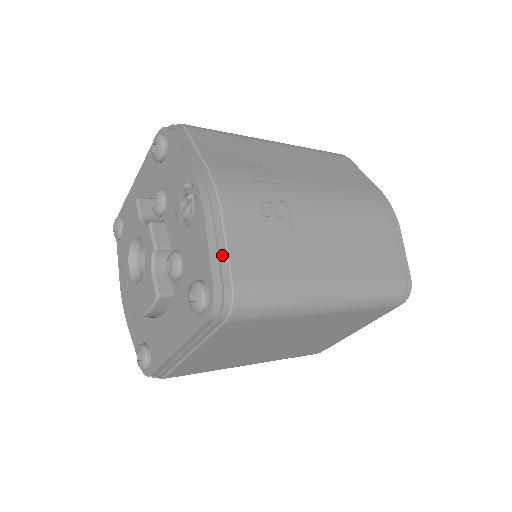
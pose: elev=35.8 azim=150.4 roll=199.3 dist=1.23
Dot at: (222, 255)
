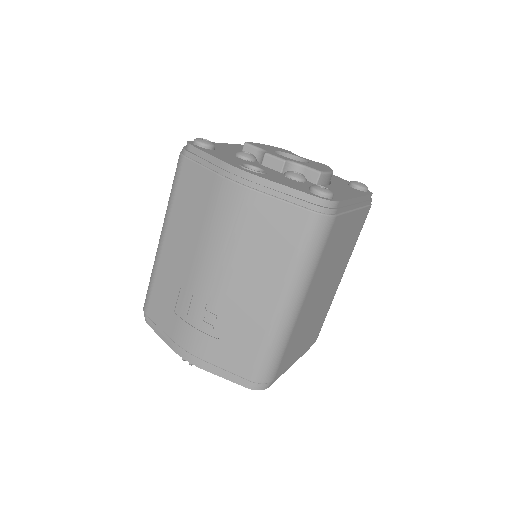
Dot at: (229, 374)
